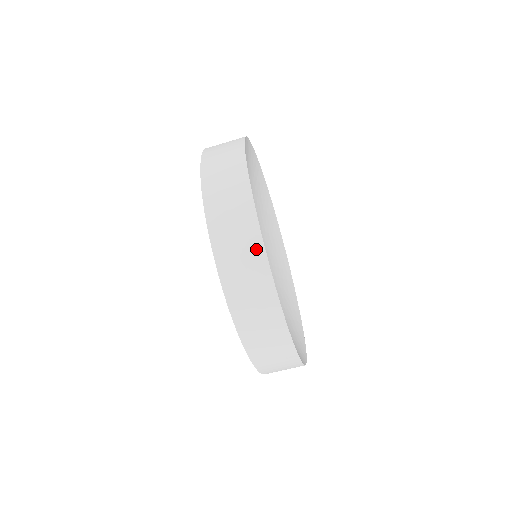
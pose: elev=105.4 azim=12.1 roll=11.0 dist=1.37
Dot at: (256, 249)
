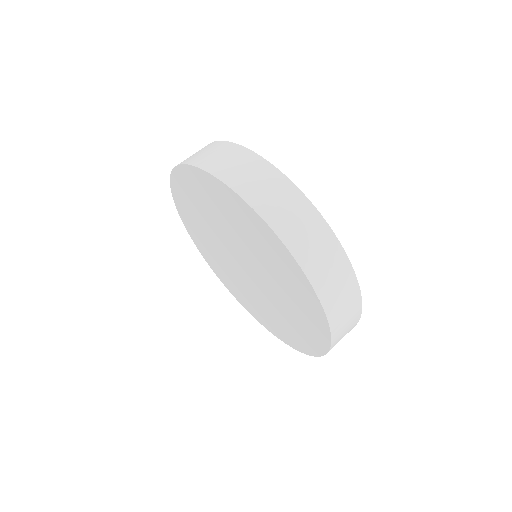
Dot at: (255, 161)
